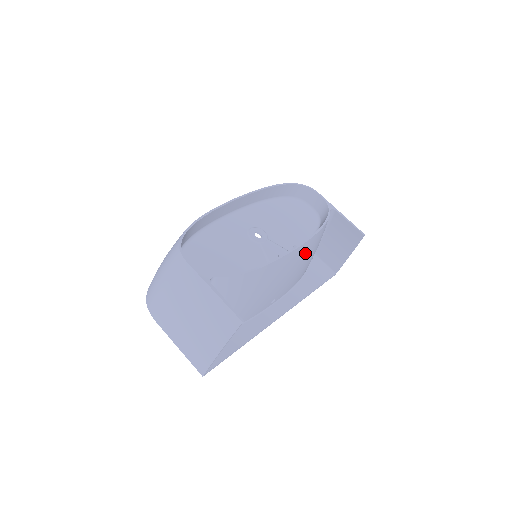
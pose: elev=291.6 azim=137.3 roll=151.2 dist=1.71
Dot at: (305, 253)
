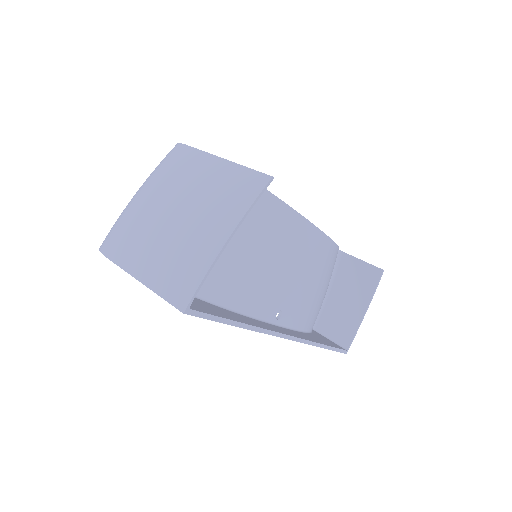
Dot at: (320, 257)
